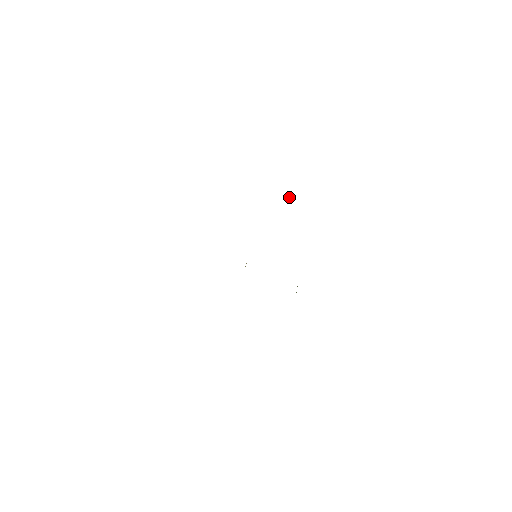
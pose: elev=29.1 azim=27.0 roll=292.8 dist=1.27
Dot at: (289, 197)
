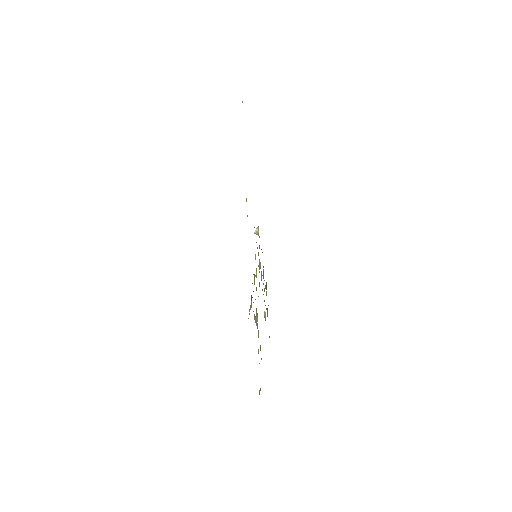
Dot at: occluded
